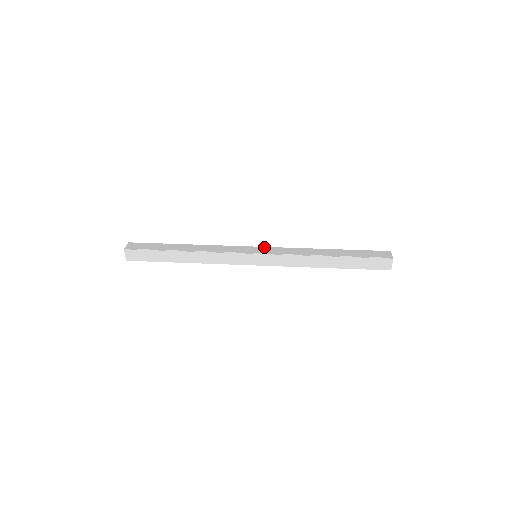
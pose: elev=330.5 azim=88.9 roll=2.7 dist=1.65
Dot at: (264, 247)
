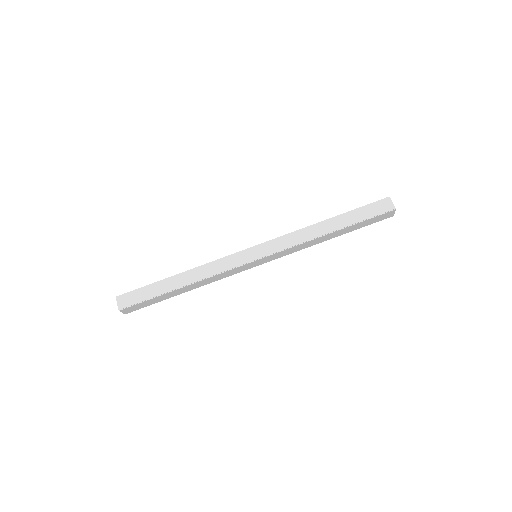
Dot at: (261, 245)
